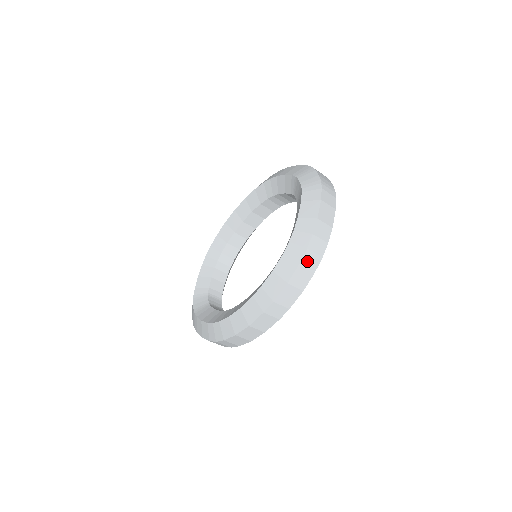
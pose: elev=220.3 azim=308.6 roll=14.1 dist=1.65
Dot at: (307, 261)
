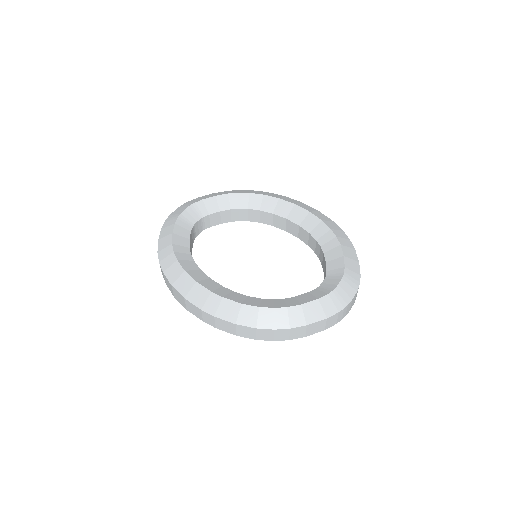
Dot at: (264, 332)
